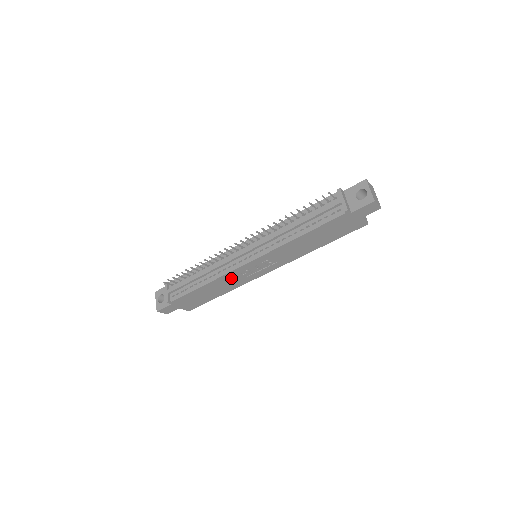
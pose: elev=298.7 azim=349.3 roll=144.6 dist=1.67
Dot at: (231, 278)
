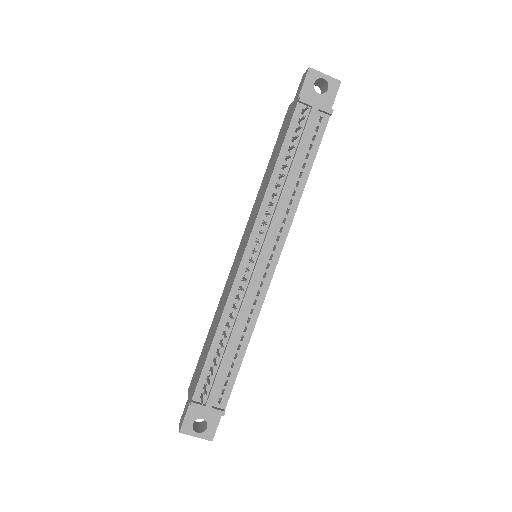
Dot at: occluded
